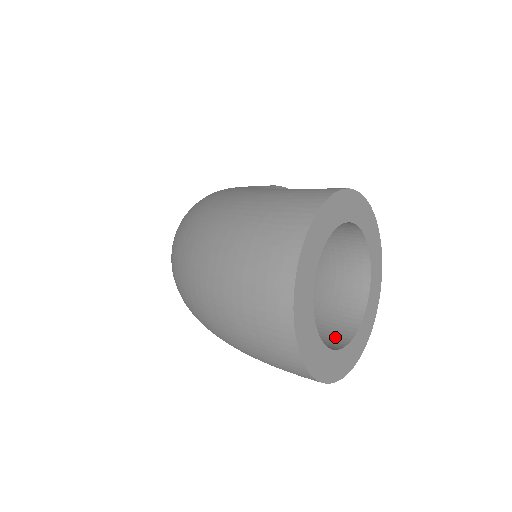
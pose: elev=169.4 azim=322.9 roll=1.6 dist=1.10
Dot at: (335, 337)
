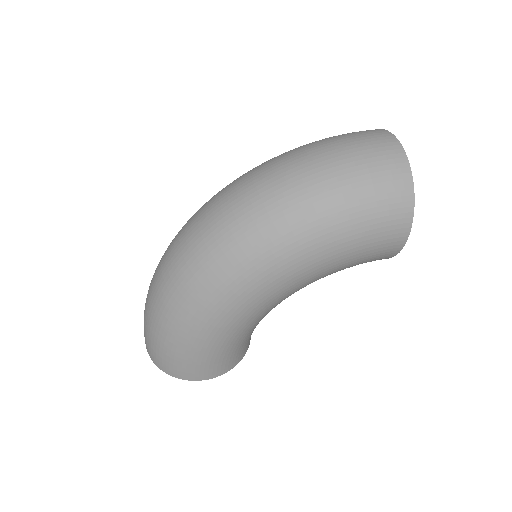
Dot at: occluded
